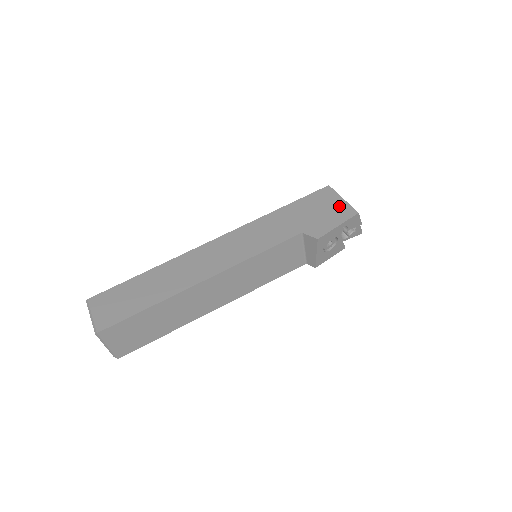
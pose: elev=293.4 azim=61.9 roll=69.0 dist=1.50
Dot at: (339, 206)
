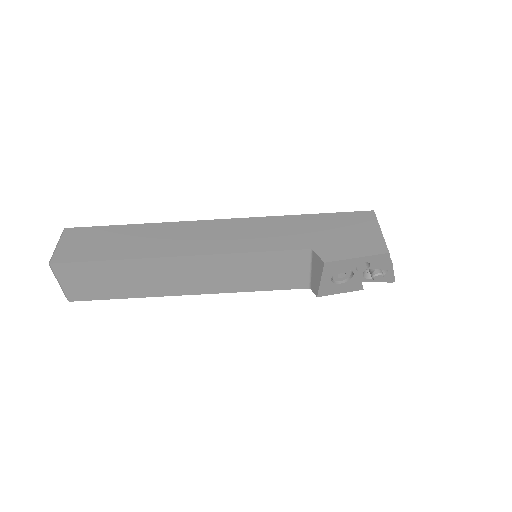
Dot at: (371, 237)
